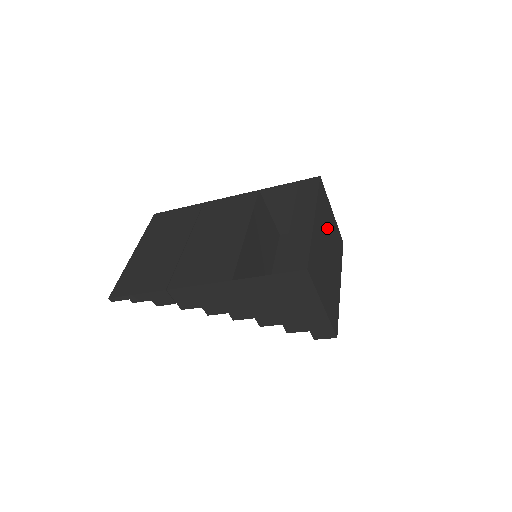
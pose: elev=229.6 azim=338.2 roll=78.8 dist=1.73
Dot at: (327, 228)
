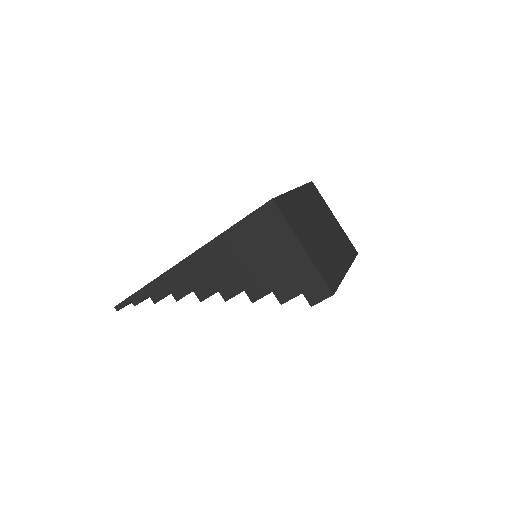
Dot at: (321, 216)
